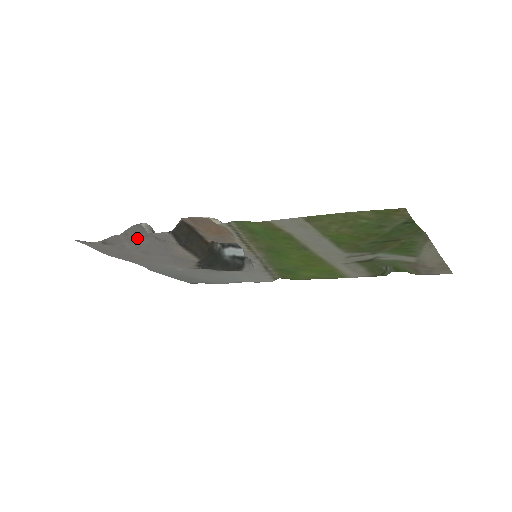
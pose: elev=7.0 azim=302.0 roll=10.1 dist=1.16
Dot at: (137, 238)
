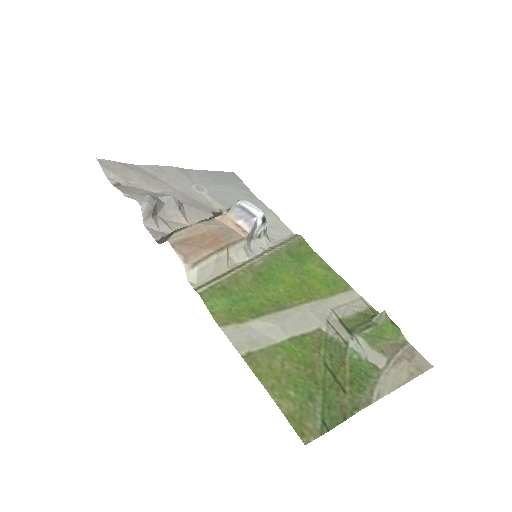
Dot at: occluded
